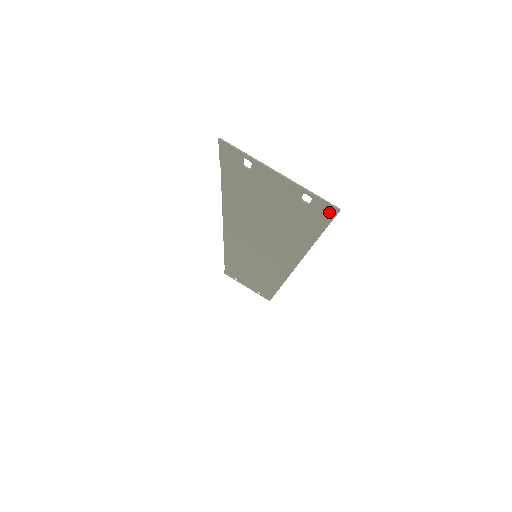
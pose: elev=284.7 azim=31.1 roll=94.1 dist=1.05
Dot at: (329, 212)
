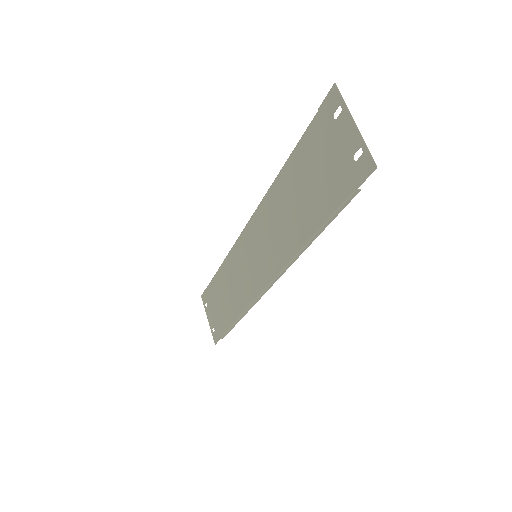
Dot at: (366, 171)
